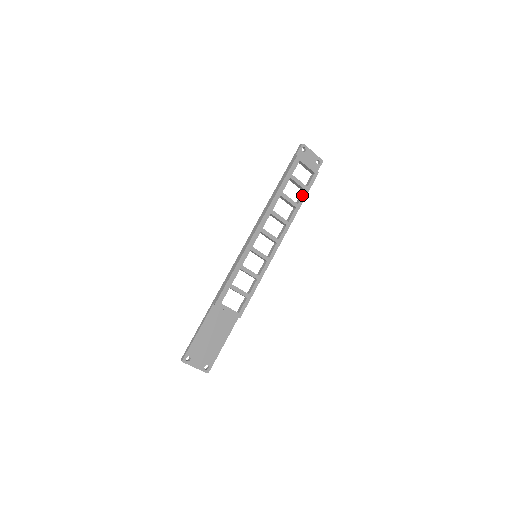
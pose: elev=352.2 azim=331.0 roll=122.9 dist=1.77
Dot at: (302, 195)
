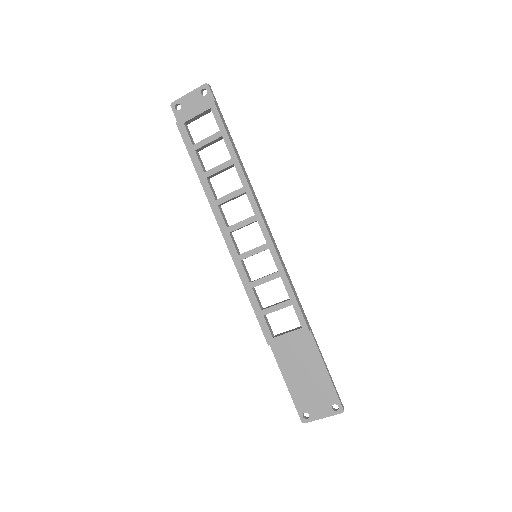
Dot at: occluded
